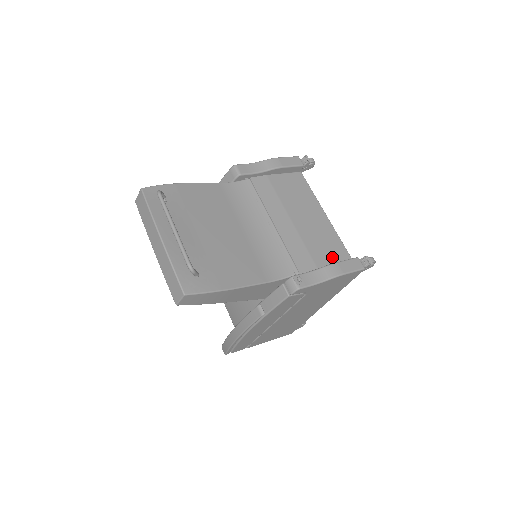
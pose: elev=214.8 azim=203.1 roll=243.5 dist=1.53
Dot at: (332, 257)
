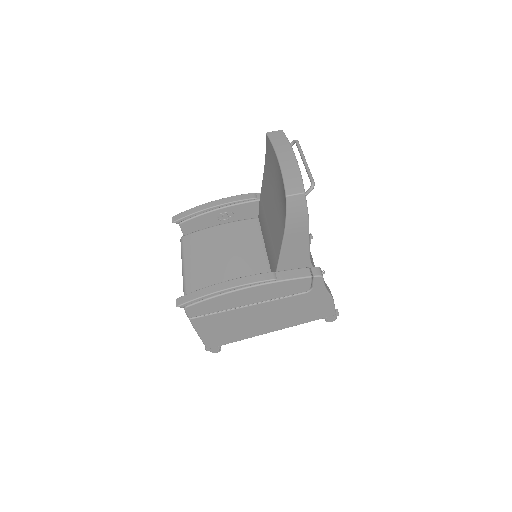
Dot at: occluded
